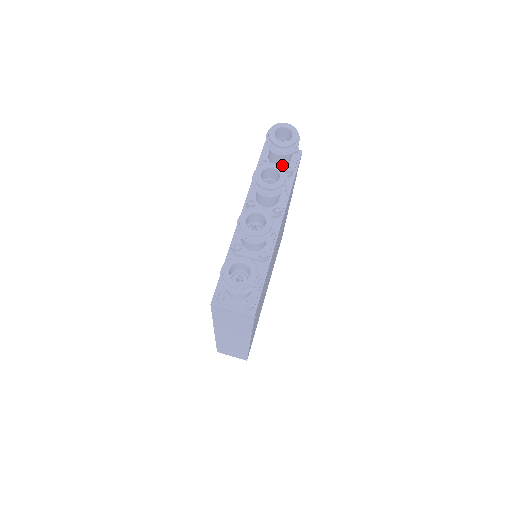
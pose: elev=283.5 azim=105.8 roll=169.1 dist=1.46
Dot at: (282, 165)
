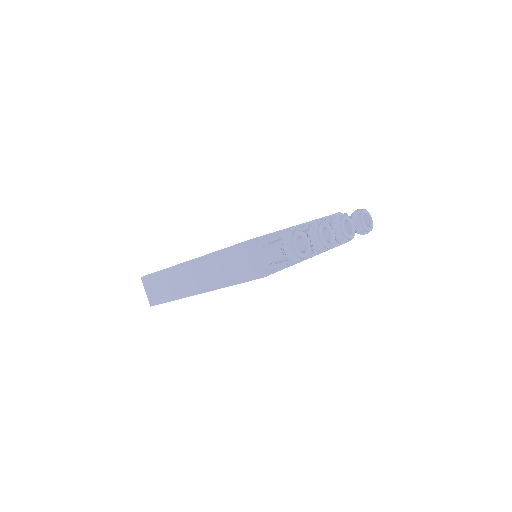
Dot at: occluded
